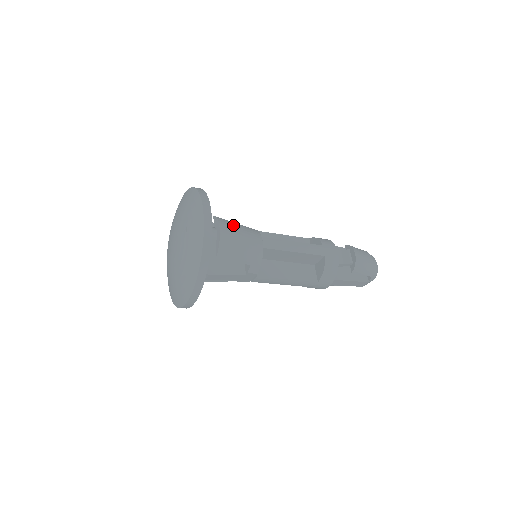
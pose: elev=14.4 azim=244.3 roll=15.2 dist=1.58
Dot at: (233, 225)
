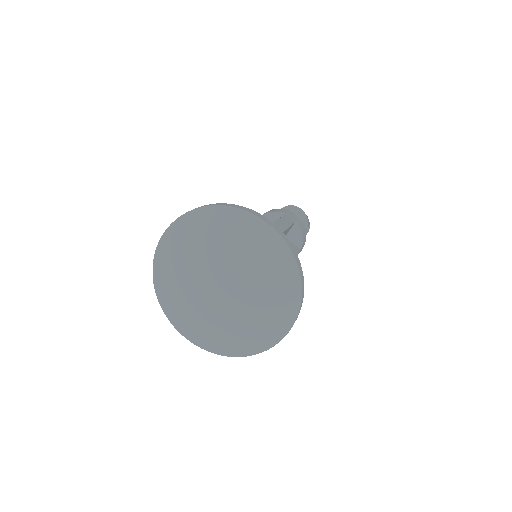
Dot at: occluded
